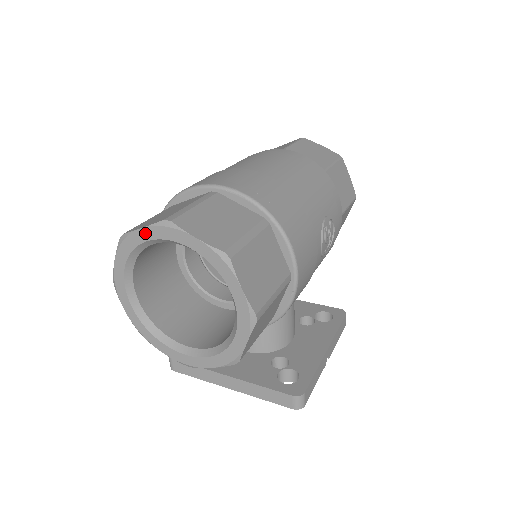
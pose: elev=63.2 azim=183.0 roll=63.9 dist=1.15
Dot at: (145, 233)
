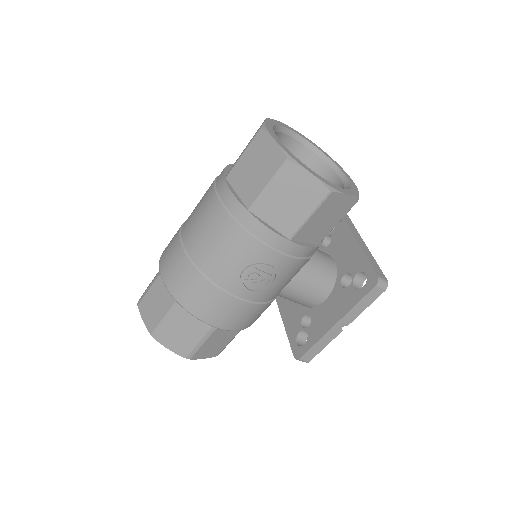
Dot at: occluded
